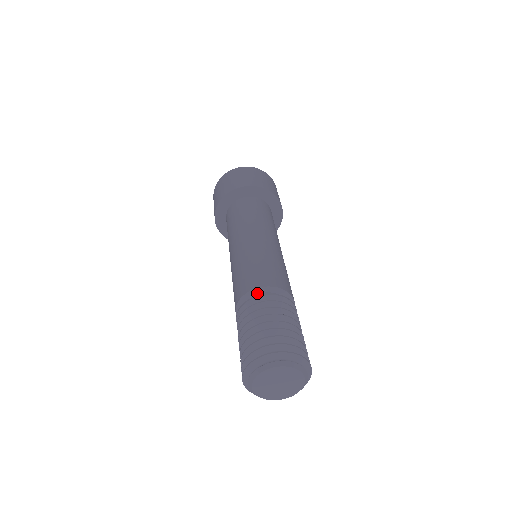
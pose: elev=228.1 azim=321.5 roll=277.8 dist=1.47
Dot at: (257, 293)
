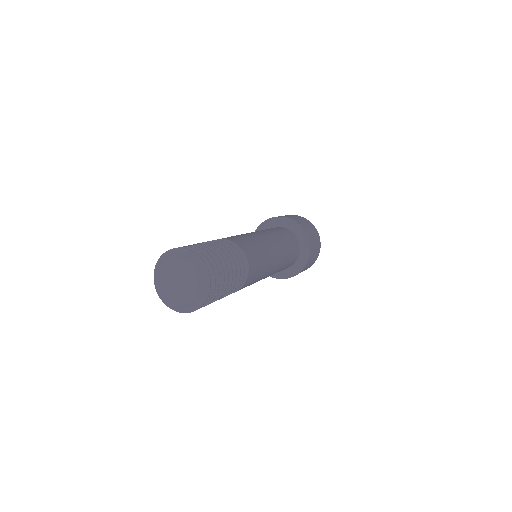
Dot at: occluded
